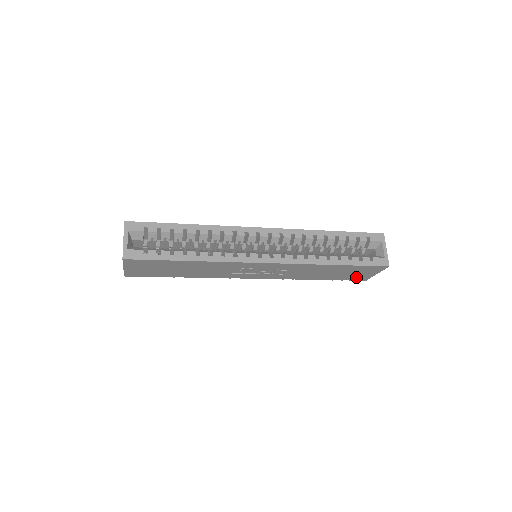
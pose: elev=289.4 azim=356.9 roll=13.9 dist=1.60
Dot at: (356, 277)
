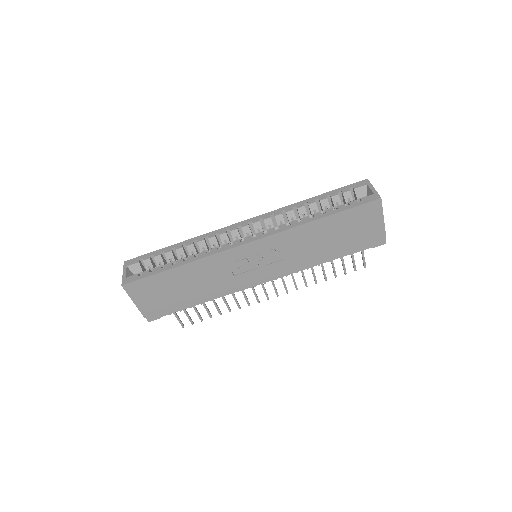
Dot at: (368, 235)
